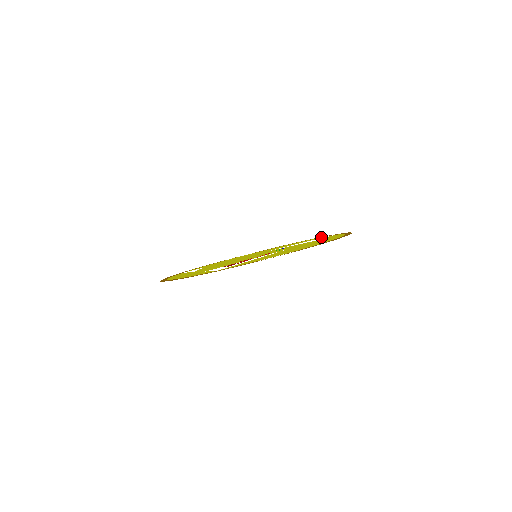
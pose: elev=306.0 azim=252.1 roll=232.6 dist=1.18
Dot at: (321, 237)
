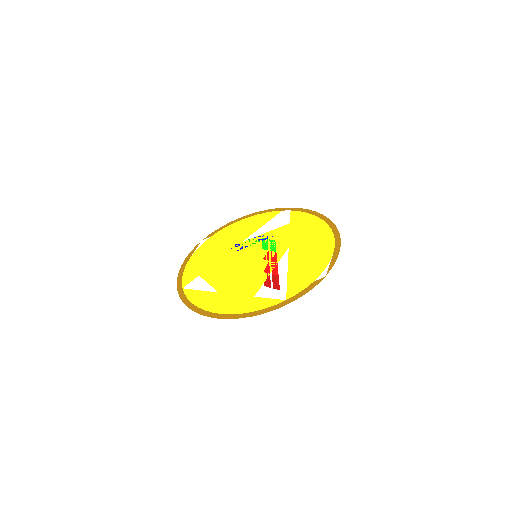
Dot at: (274, 212)
